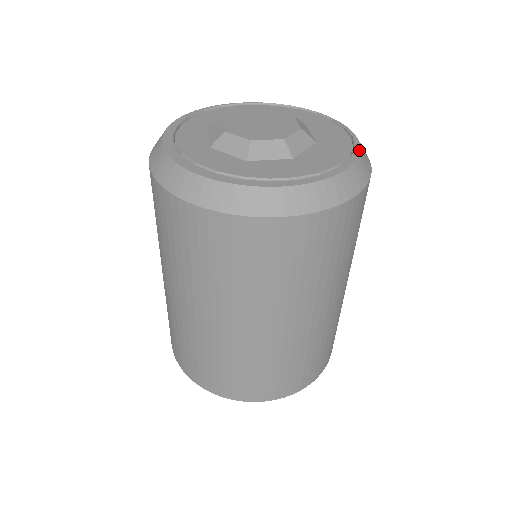
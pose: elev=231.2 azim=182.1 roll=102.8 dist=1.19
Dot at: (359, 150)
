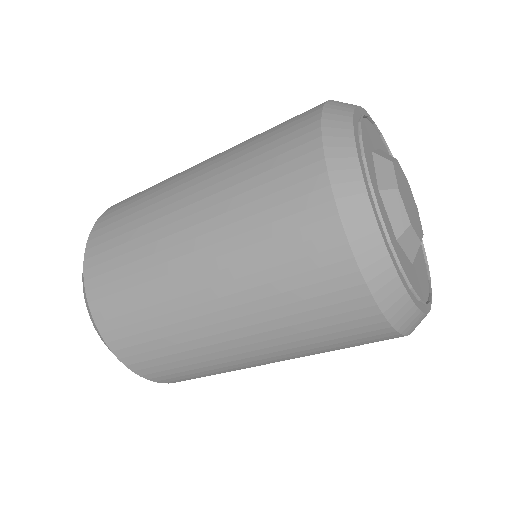
Dot at: occluded
